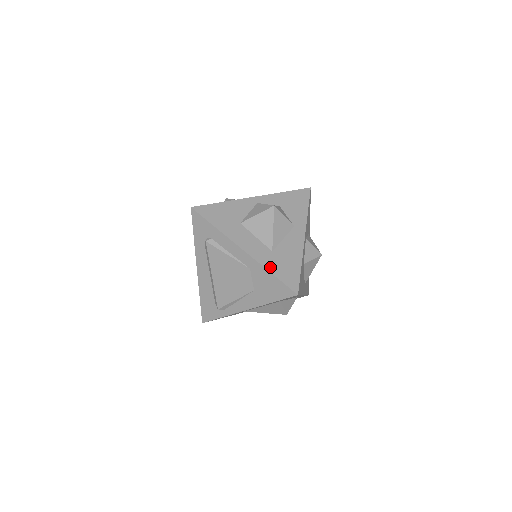
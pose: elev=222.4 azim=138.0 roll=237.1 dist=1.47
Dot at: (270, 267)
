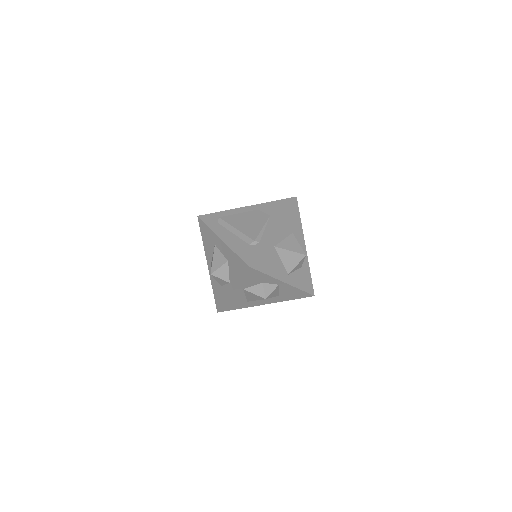
Dot at: occluded
